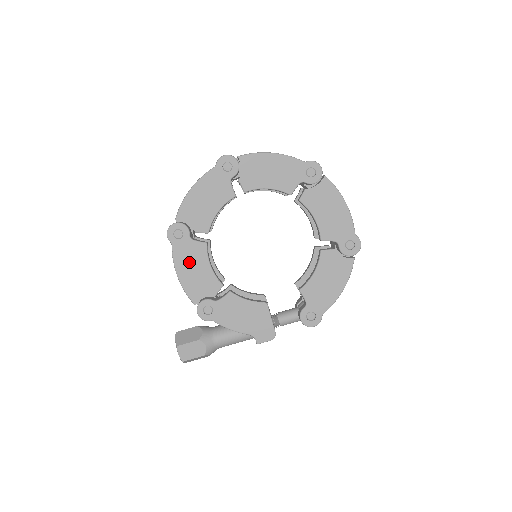
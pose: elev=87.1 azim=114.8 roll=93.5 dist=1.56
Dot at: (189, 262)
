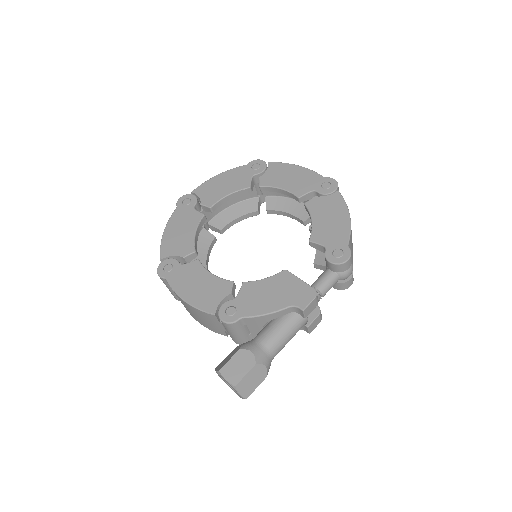
Dot at: (189, 283)
